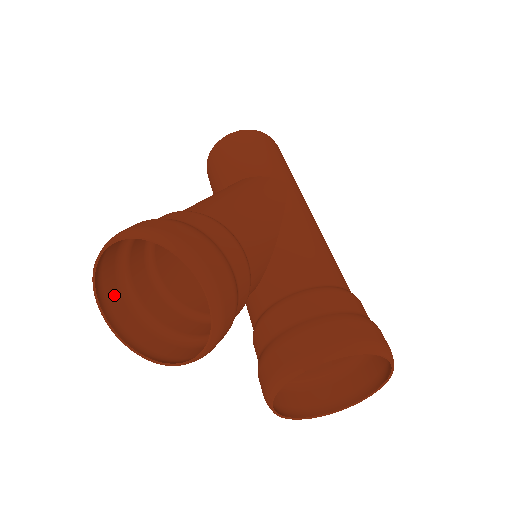
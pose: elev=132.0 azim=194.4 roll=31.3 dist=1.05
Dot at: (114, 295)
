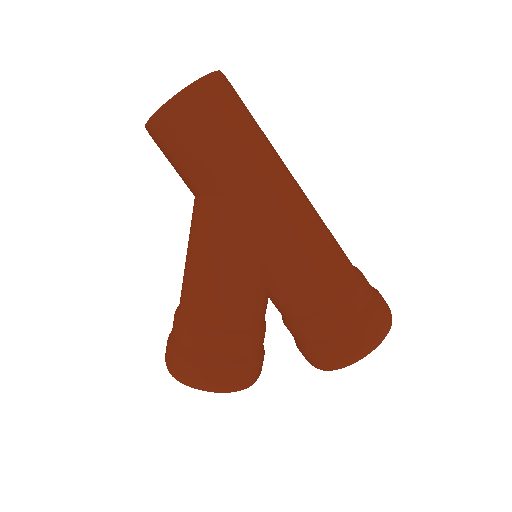
Dot at: occluded
